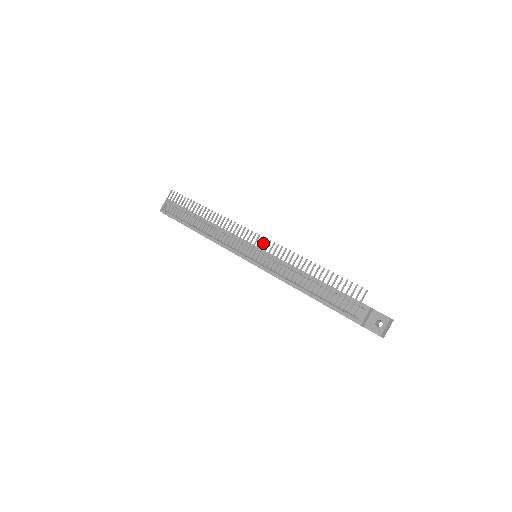
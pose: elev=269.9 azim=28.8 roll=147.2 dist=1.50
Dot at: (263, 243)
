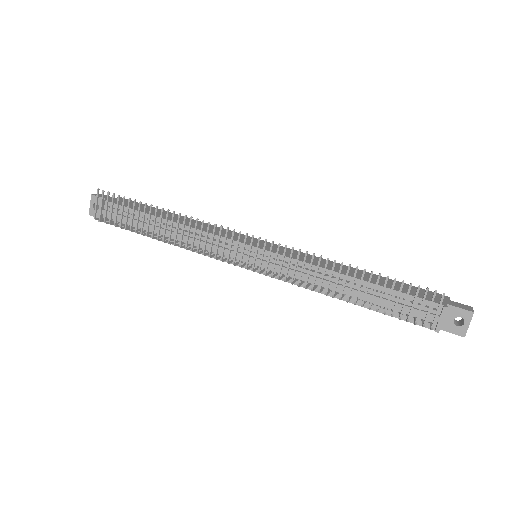
Dot at: occluded
